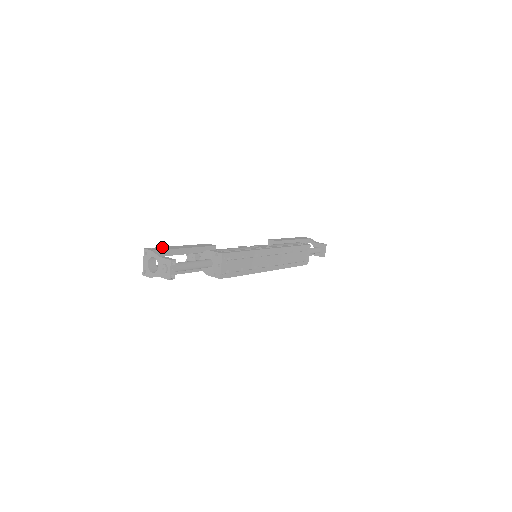
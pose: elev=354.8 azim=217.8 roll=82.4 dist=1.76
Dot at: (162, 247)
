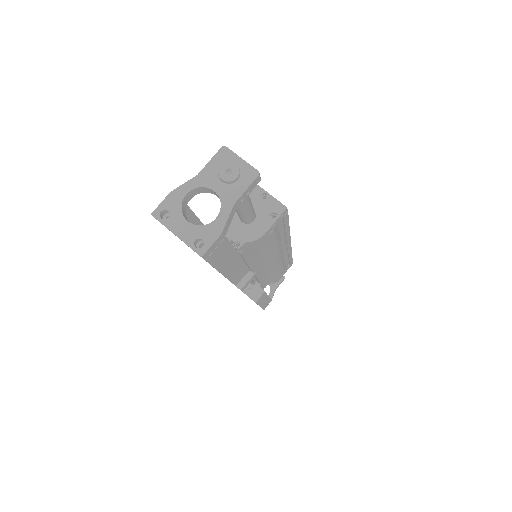
Dot at: occluded
